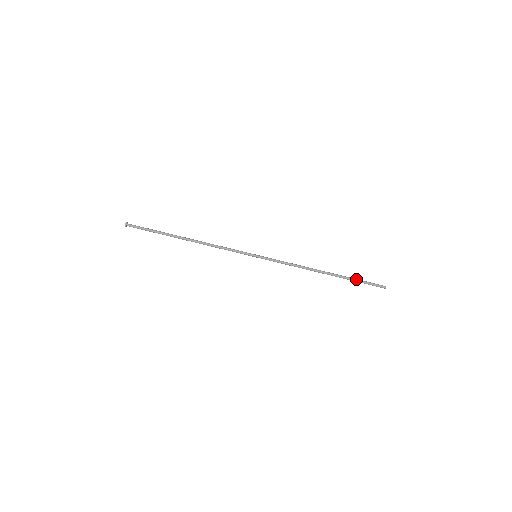
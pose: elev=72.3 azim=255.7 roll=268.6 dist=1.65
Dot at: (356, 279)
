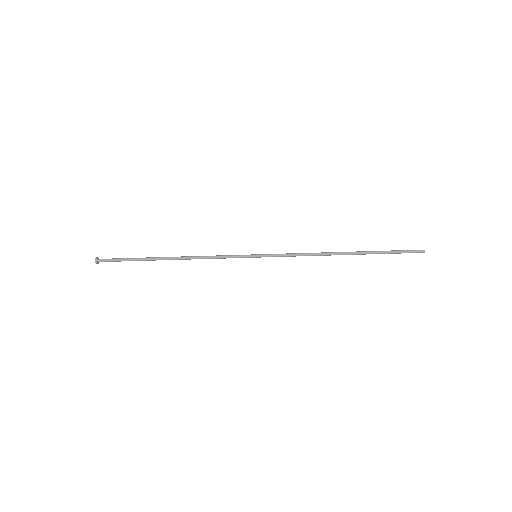
Dot at: occluded
